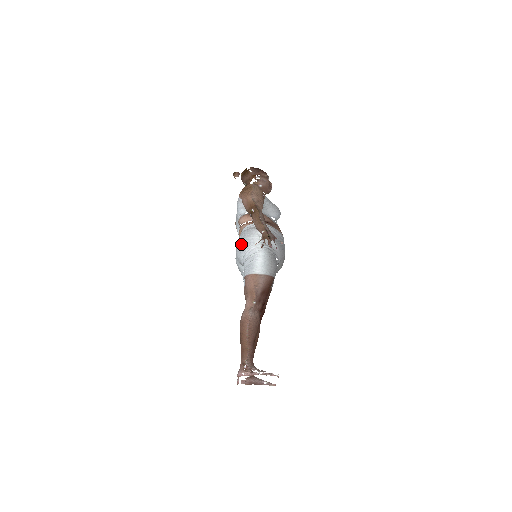
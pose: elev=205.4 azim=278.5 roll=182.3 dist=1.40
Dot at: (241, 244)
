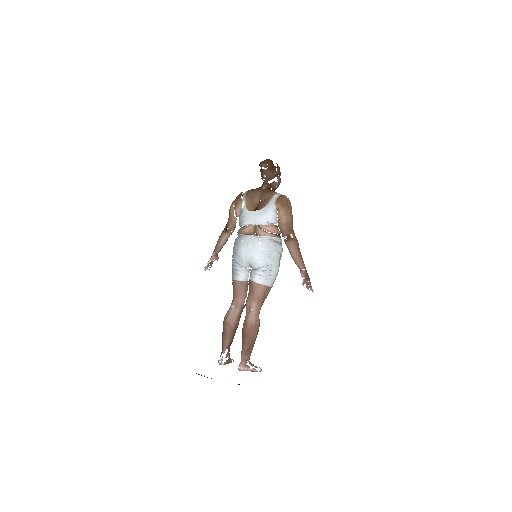
Dot at: (265, 254)
